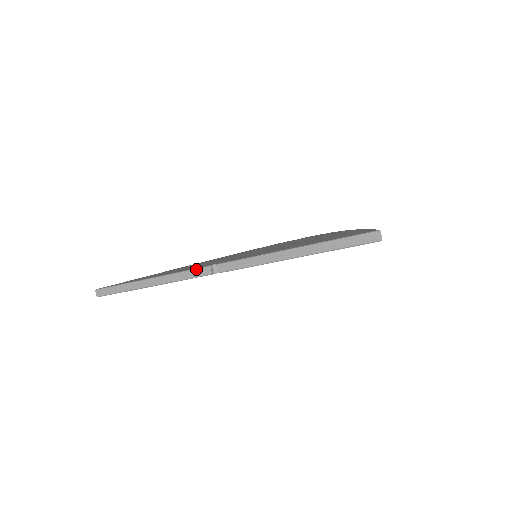
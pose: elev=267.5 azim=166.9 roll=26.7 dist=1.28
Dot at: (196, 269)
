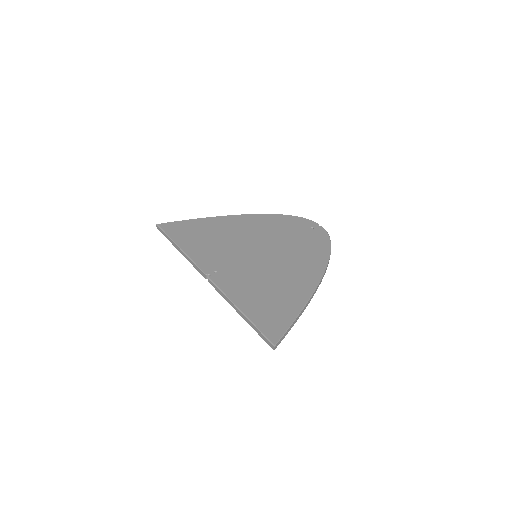
Dot at: (199, 269)
